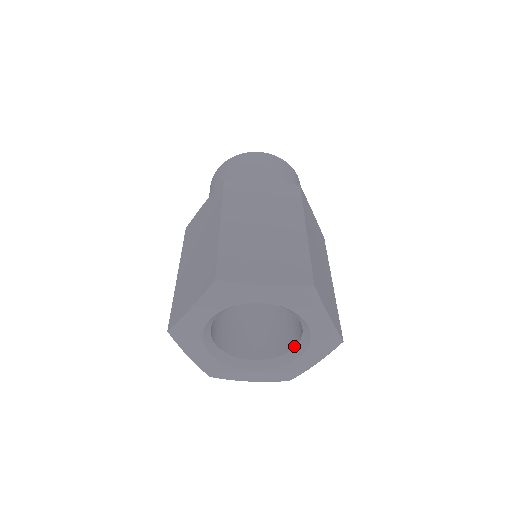
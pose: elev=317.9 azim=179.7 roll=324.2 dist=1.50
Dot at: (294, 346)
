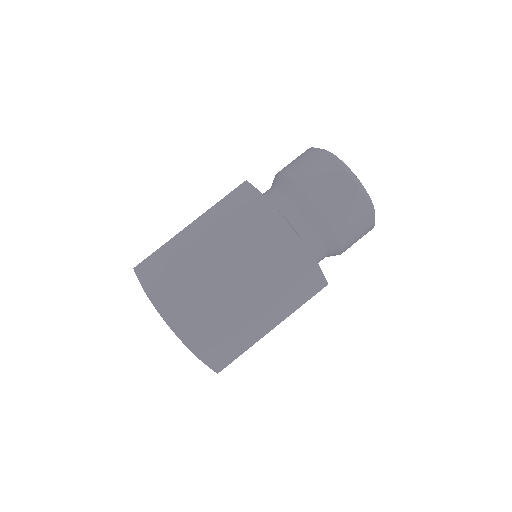
Dot at: occluded
